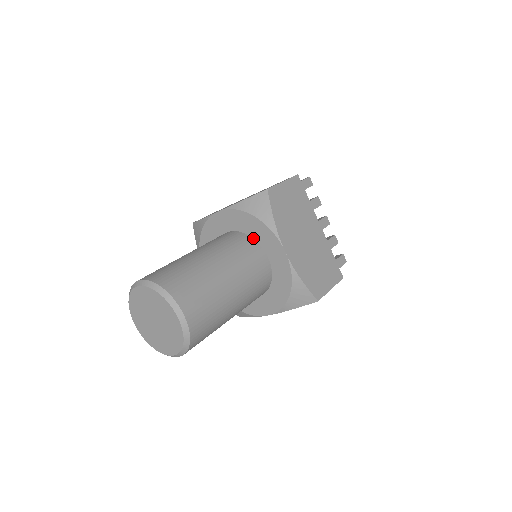
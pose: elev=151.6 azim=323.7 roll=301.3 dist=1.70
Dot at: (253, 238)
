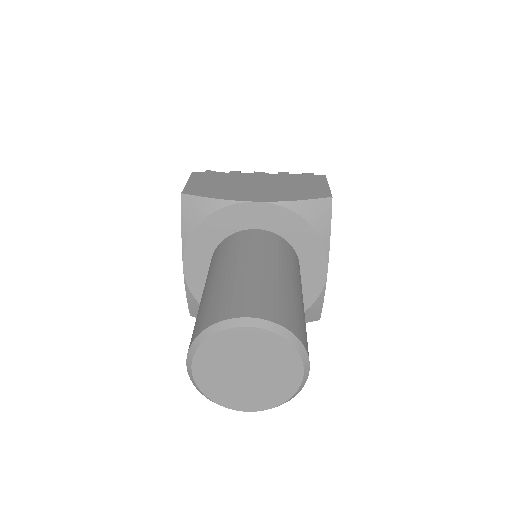
Dot at: (292, 246)
